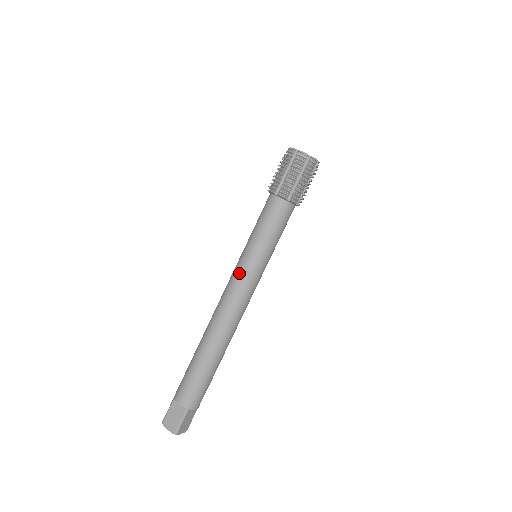
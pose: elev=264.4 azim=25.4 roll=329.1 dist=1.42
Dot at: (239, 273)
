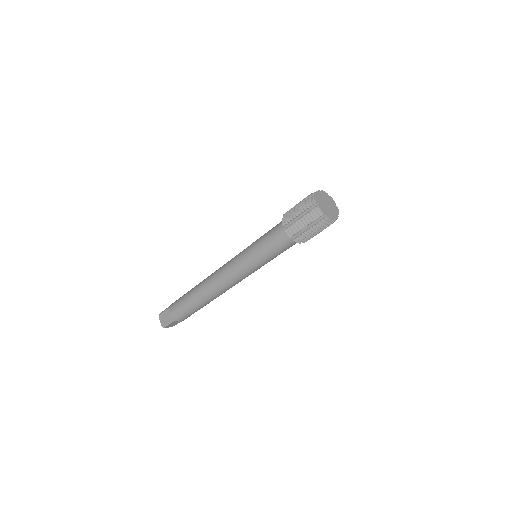
Dot at: (248, 275)
